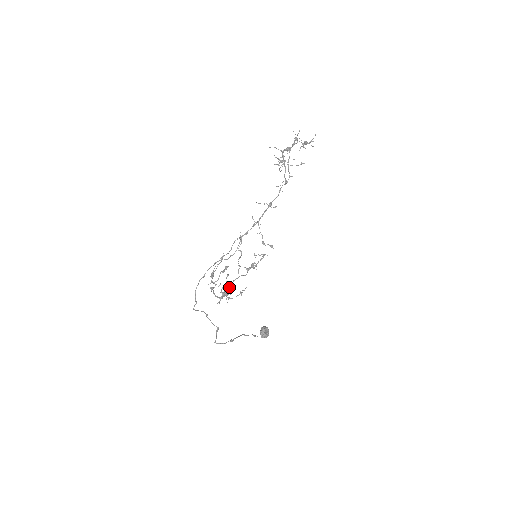
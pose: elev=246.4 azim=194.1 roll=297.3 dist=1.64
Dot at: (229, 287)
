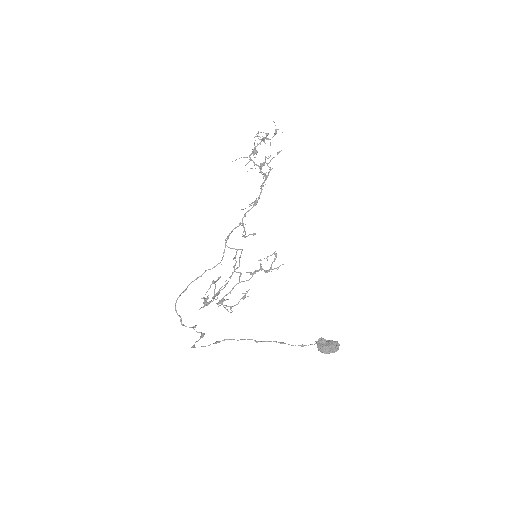
Dot at: (225, 295)
